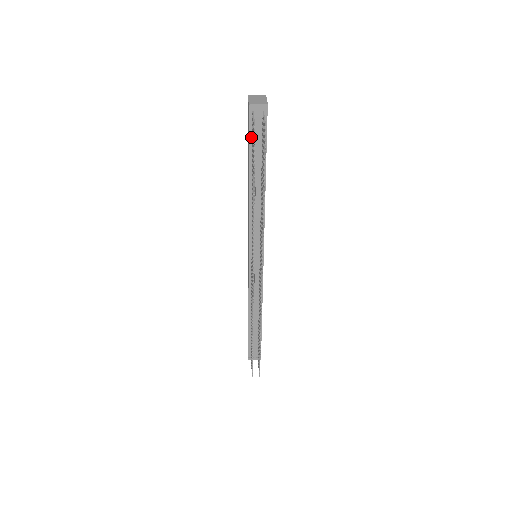
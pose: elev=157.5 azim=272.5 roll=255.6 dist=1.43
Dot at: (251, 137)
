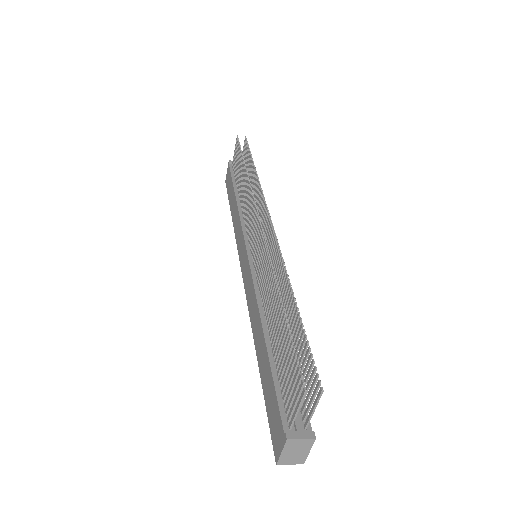
Dot at: (233, 175)
